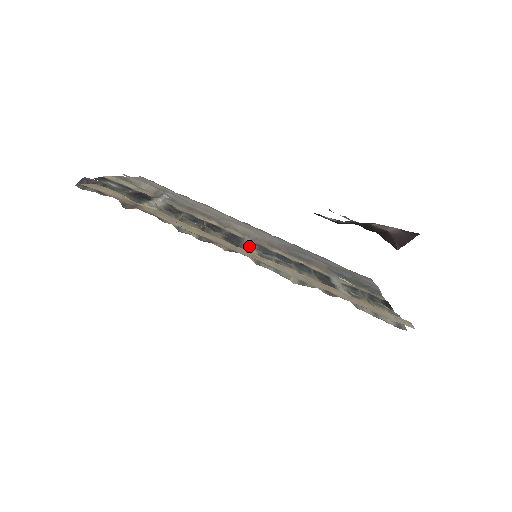
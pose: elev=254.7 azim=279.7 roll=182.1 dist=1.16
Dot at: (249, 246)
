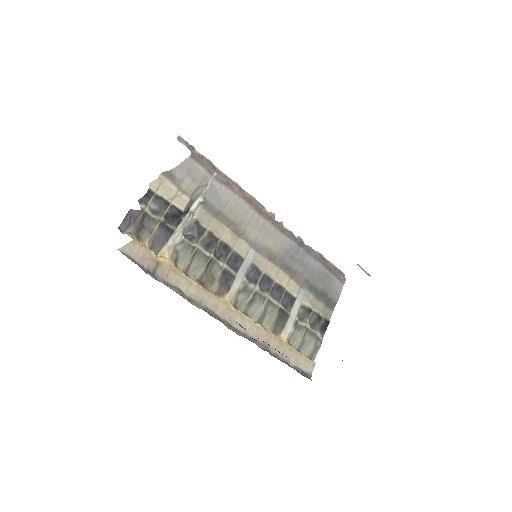
Dot at: (241, 276)
